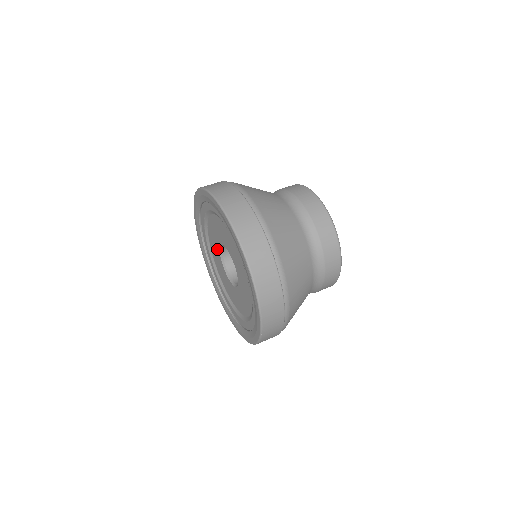
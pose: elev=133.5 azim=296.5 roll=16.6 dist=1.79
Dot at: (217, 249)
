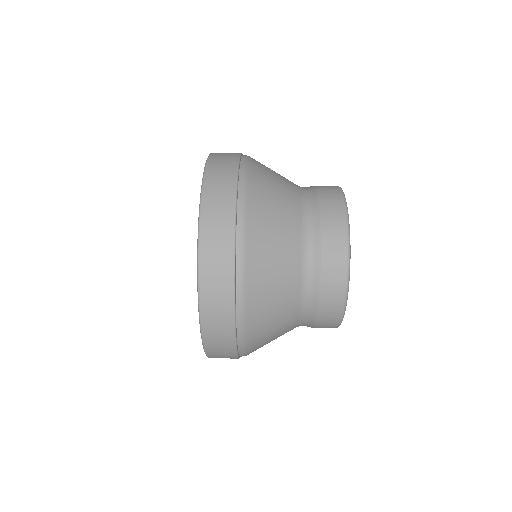
Dot at: occluded
